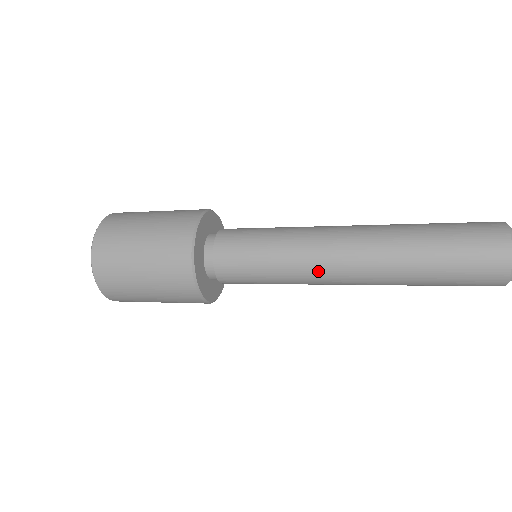
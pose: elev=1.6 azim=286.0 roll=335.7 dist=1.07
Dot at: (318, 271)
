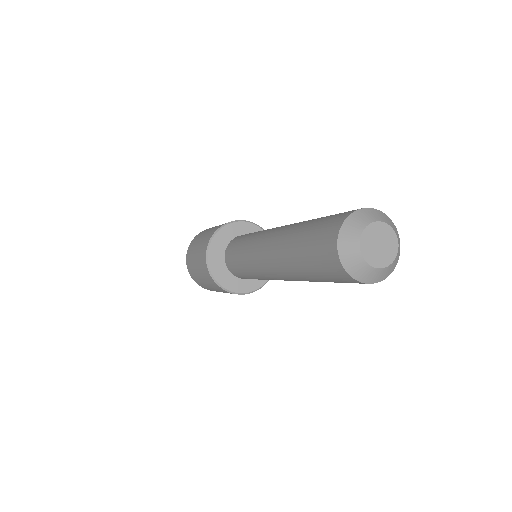
Dot at: (256, 260)
